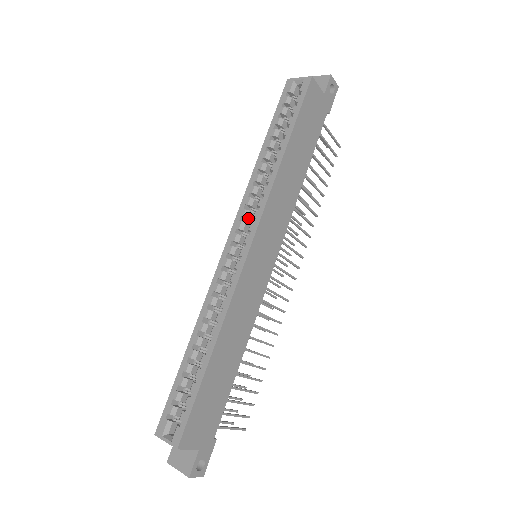
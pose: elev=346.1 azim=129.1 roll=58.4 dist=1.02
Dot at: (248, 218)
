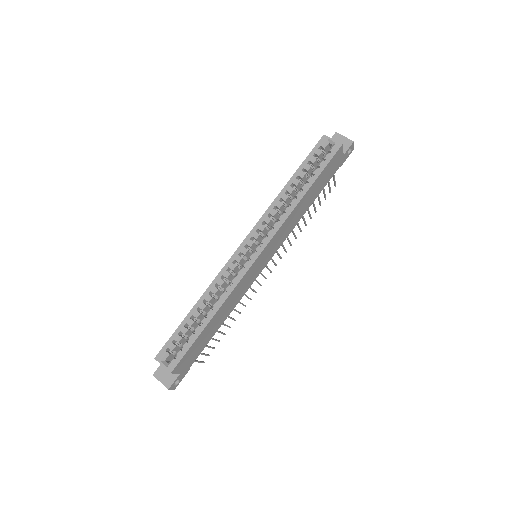
Dot at: (262, 231)
